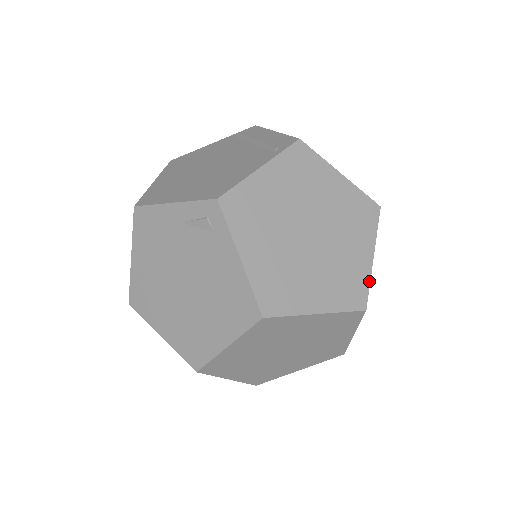
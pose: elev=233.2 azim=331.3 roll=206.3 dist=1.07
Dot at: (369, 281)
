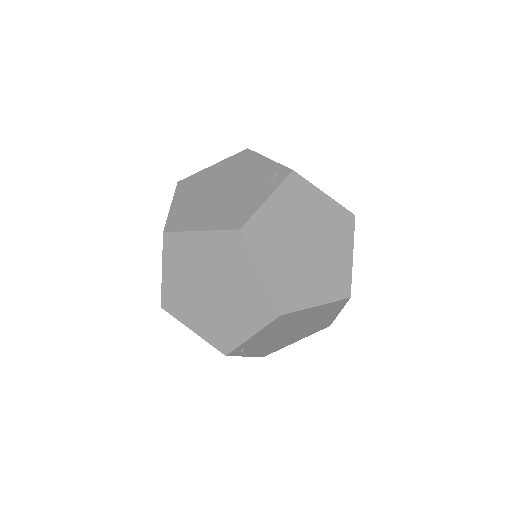
Dot at: (301, 309)
